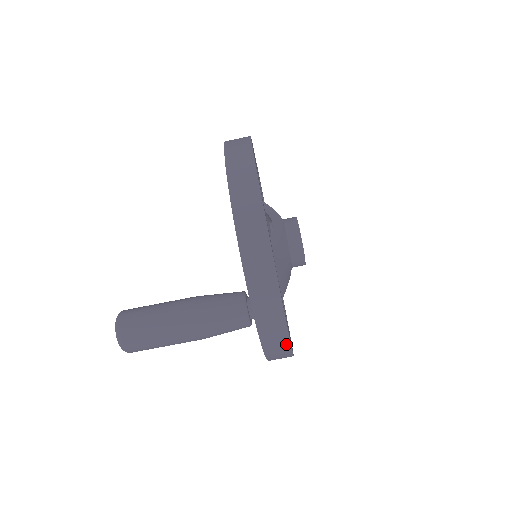
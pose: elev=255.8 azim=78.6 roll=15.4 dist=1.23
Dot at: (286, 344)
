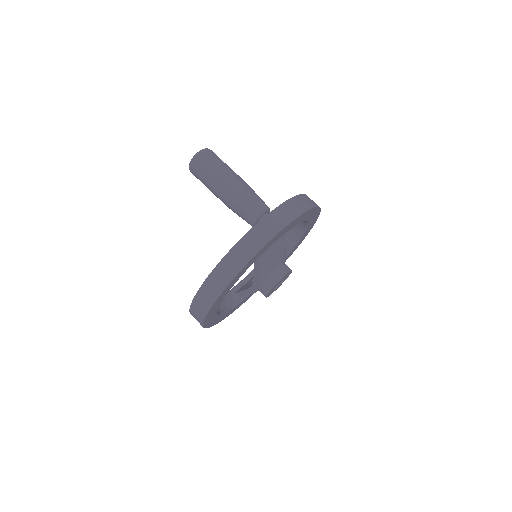
Dot at: (254, 252)
